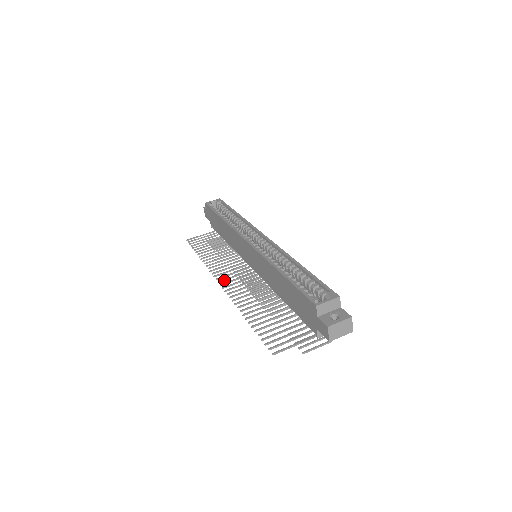
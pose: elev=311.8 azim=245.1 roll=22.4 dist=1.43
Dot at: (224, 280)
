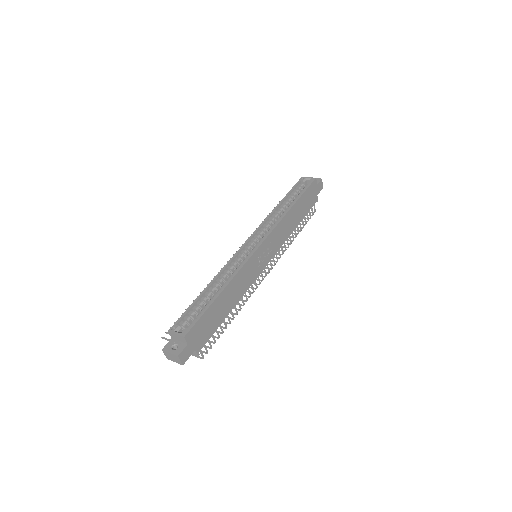
Dot at: occluded
